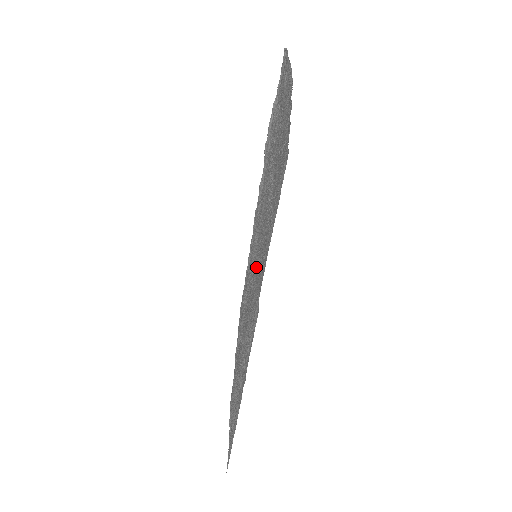
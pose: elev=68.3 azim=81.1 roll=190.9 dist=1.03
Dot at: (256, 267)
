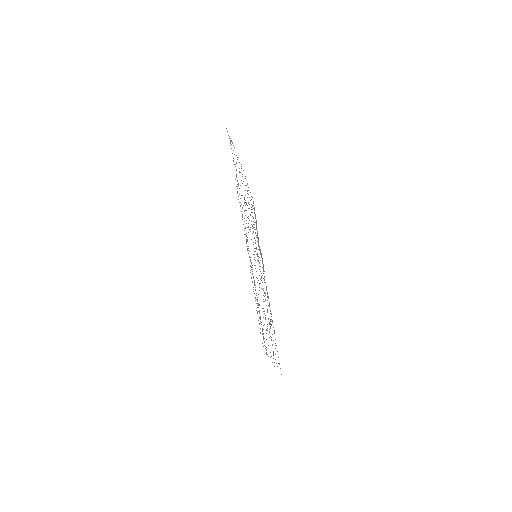
Dot at: occluded
